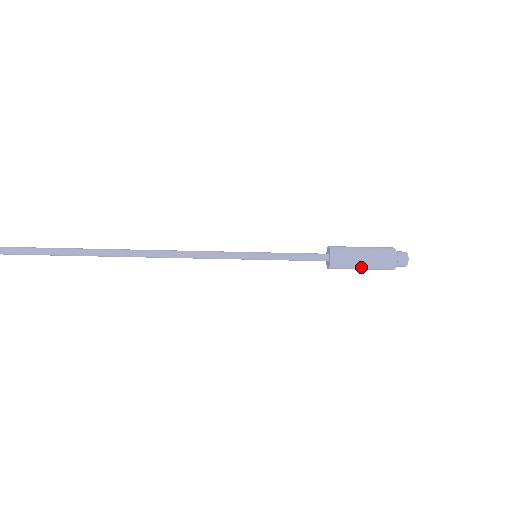
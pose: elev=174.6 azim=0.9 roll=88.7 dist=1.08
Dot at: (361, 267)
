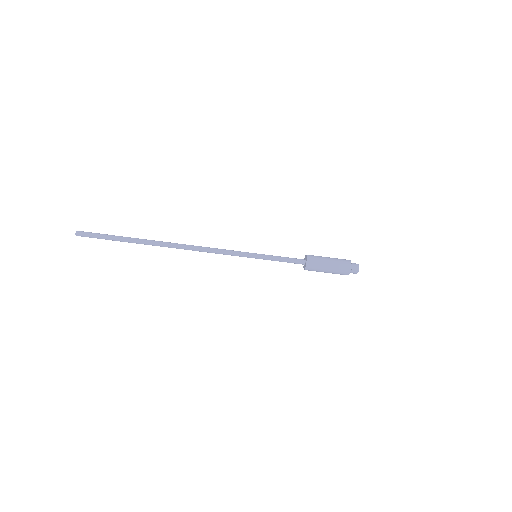
Dot at: (326, 271)
